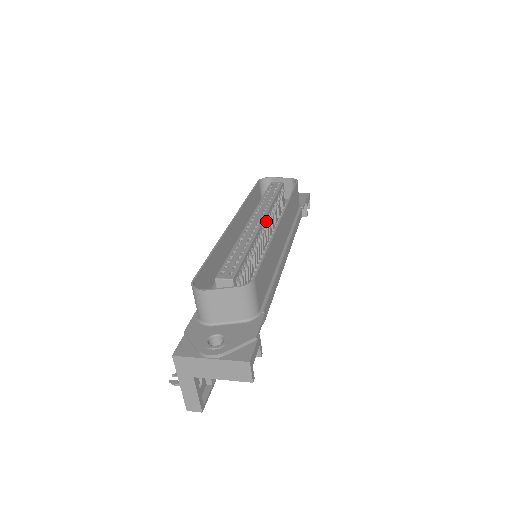
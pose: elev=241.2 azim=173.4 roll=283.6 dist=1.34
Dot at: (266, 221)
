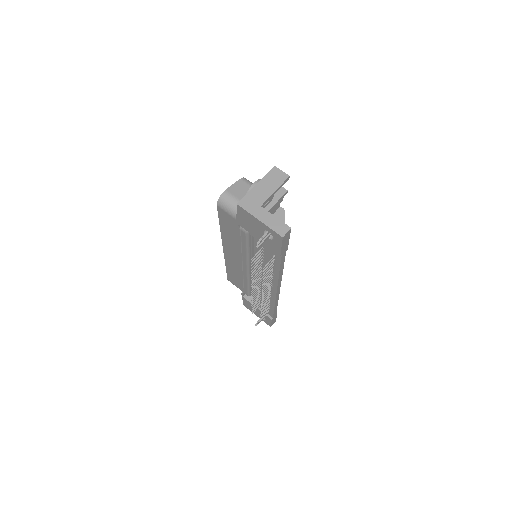
Dot at: occluded
